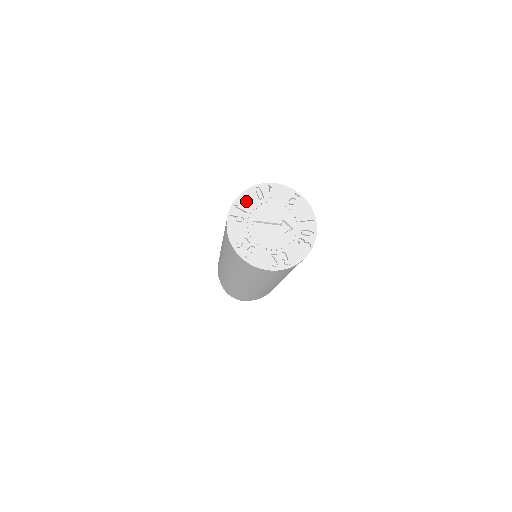
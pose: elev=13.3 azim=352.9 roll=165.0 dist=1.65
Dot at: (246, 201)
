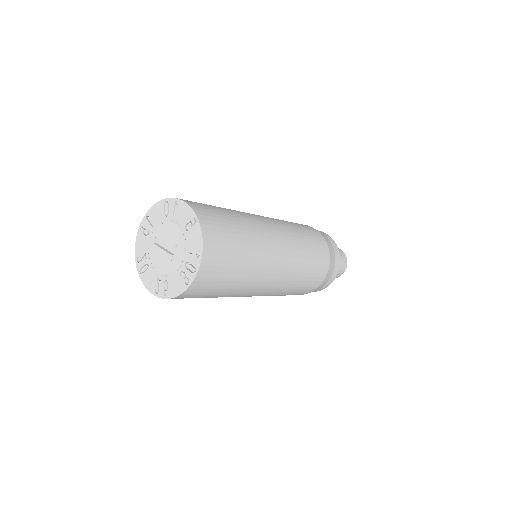
Dot at: (155, 214)
